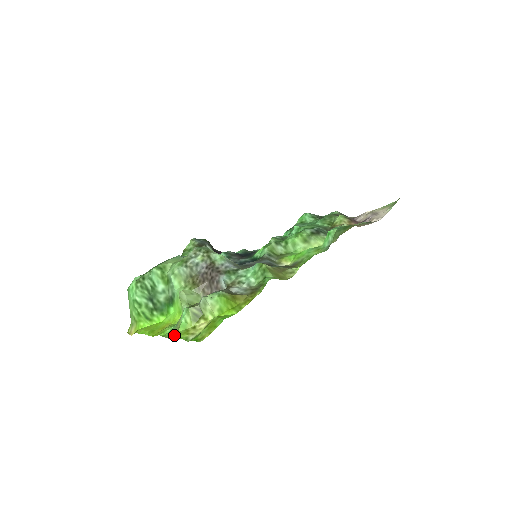
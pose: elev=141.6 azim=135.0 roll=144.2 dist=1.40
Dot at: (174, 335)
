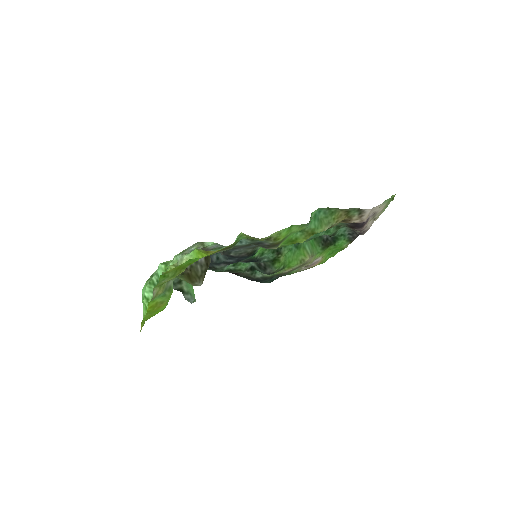
Dot at: (154, 289)
